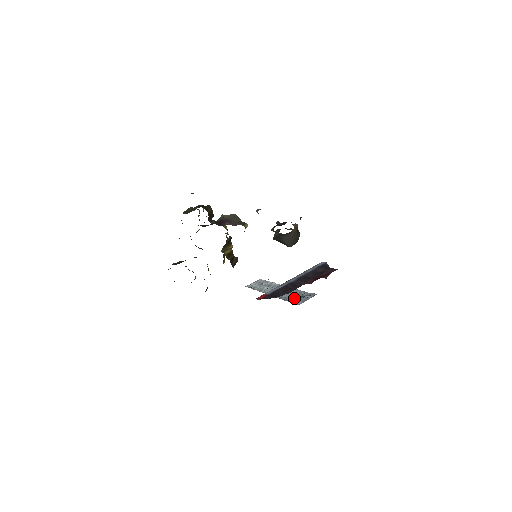
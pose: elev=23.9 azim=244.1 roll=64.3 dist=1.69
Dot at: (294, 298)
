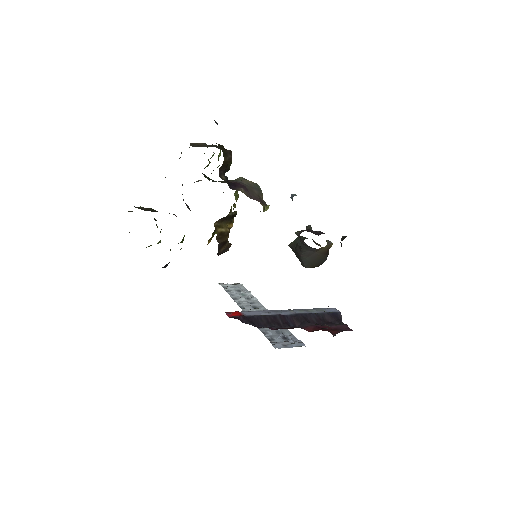
Dot at: (274, 334)
